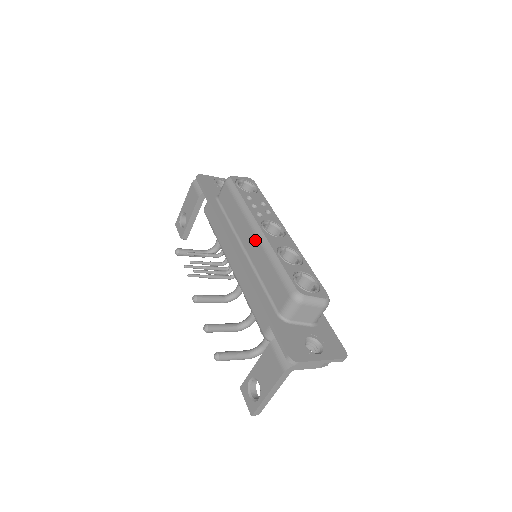
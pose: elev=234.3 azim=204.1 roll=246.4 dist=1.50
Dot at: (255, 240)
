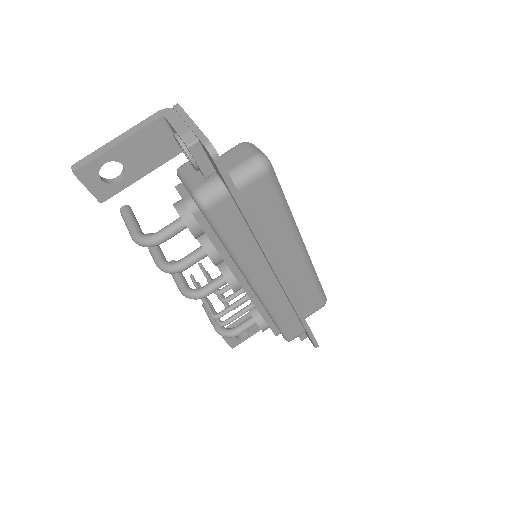
Dot at: occluded
